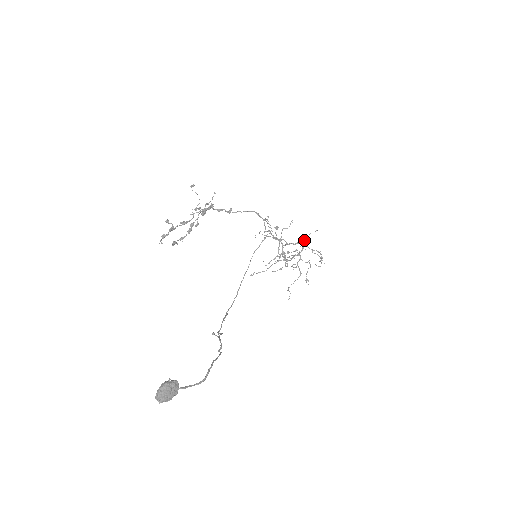
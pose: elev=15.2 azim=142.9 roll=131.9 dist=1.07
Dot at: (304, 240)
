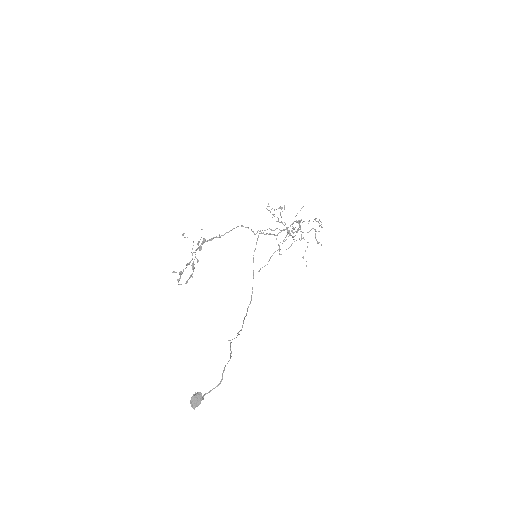
Dot at: (293, 222)
